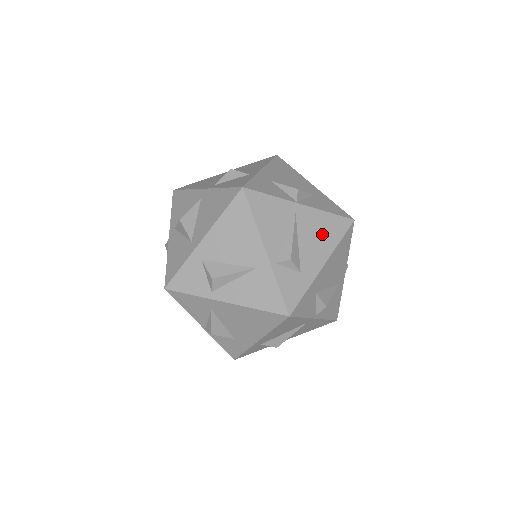
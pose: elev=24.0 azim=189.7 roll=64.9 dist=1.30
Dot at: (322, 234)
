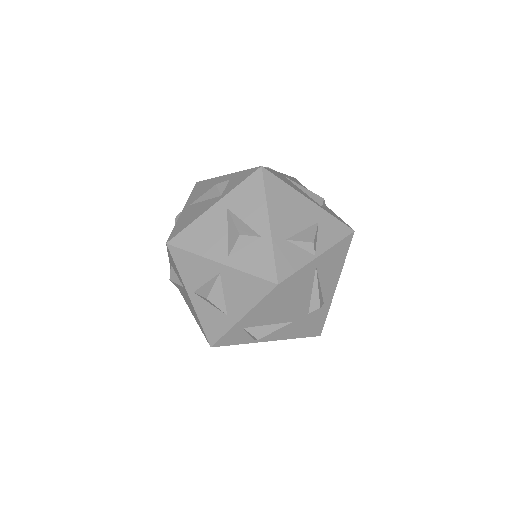
Dot at: (334, 264)
